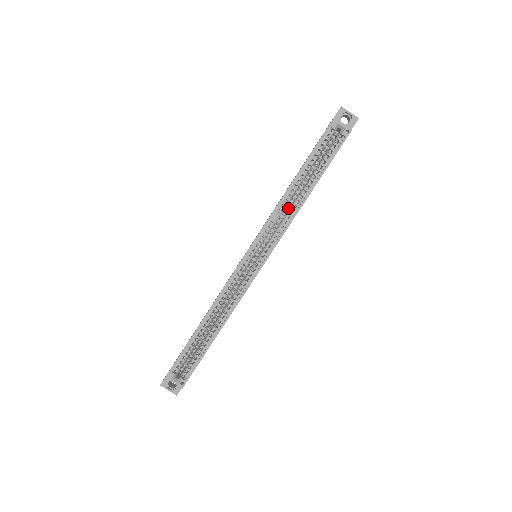
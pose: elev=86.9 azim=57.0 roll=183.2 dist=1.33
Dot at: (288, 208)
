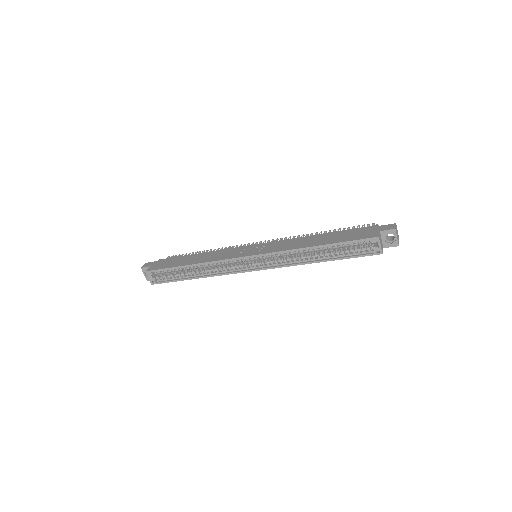
Dot at: (298, 254)
